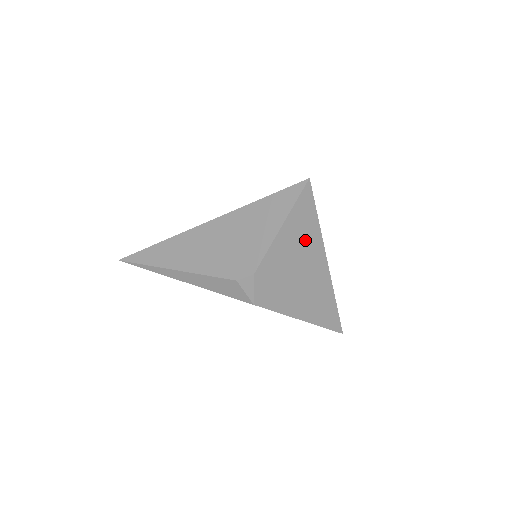
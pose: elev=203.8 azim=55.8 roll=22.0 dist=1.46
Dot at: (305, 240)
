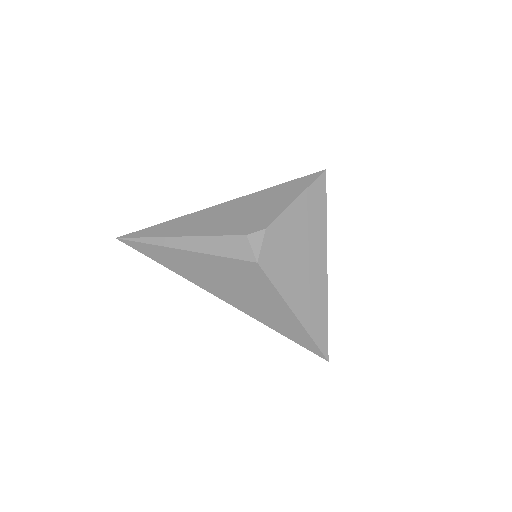
Dot at: (313, 224)
